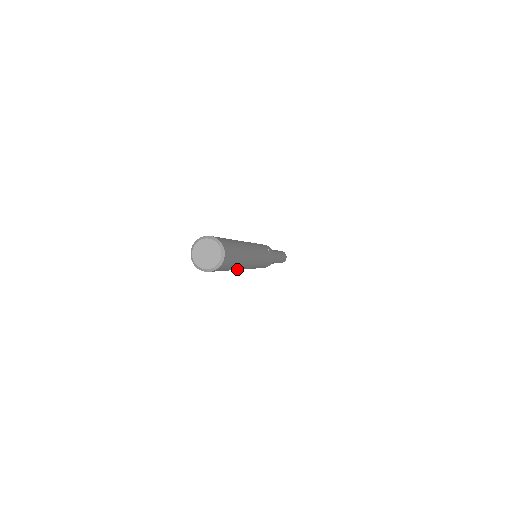
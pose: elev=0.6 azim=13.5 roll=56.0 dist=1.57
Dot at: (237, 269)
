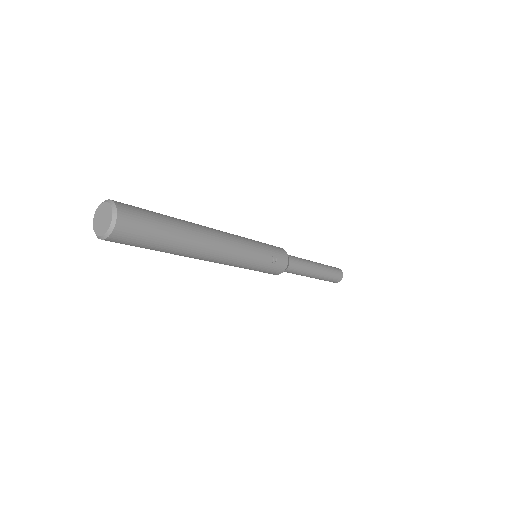
Dot at: occluded
